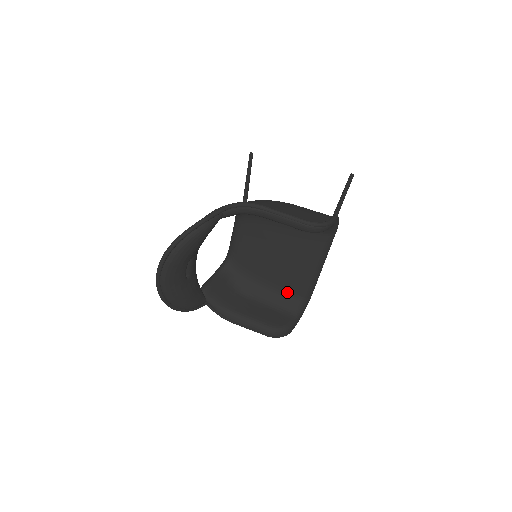
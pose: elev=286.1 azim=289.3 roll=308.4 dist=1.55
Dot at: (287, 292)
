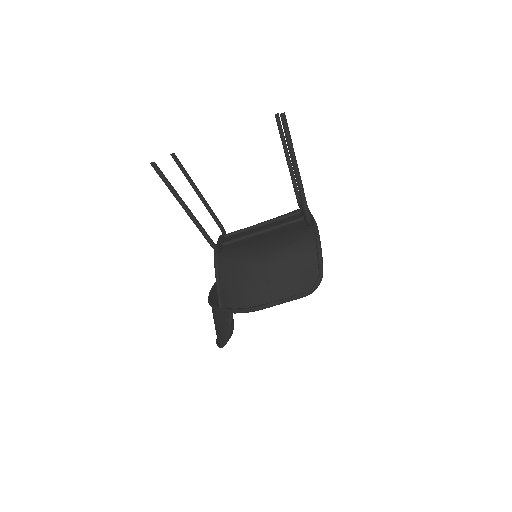
Dot at: occluded
